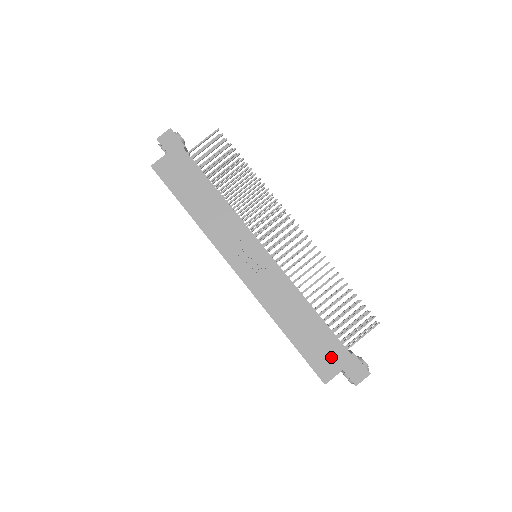
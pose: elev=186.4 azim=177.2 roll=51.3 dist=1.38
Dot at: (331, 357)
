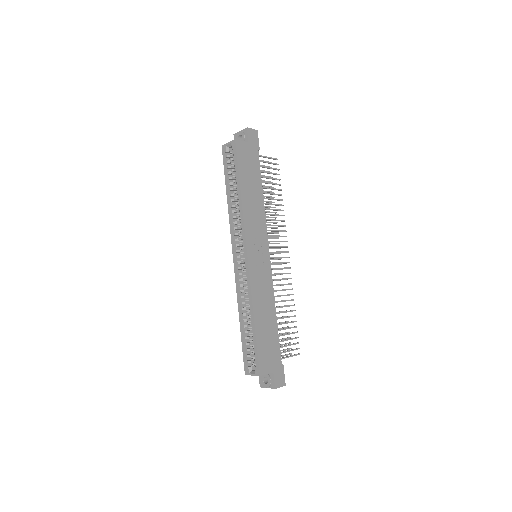
Dot at: (271, 358)
